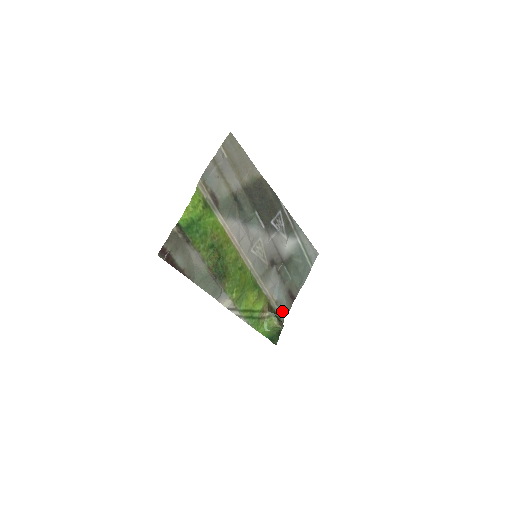
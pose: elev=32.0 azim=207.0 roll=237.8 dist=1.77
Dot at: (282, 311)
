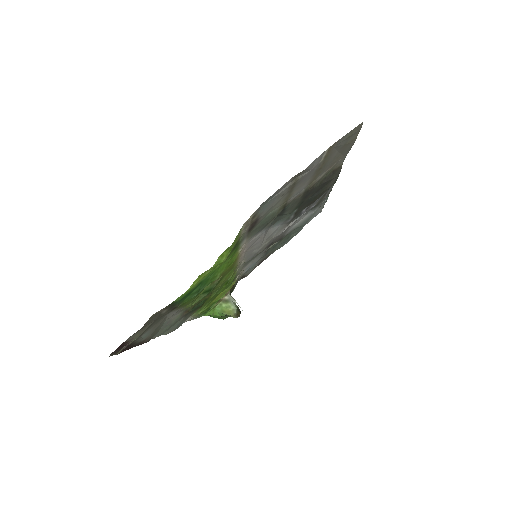
Dot at: (242, 276)
